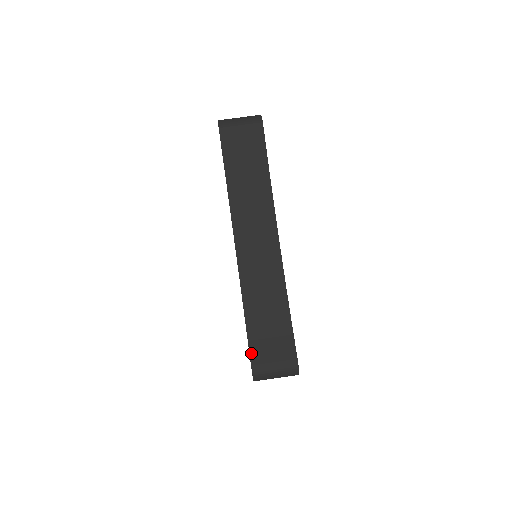
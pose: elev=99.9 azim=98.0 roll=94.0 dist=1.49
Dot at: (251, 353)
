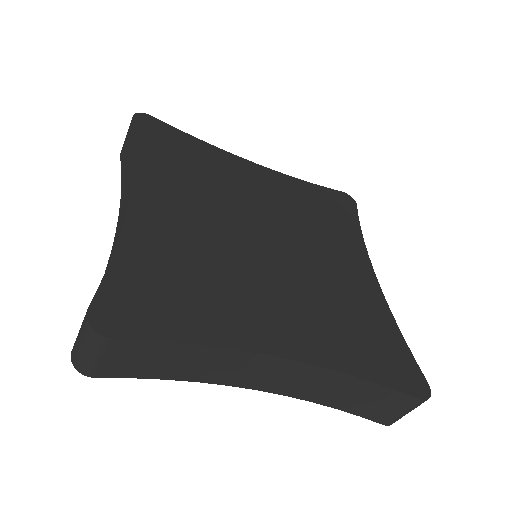
Dot at: (373, 420)
